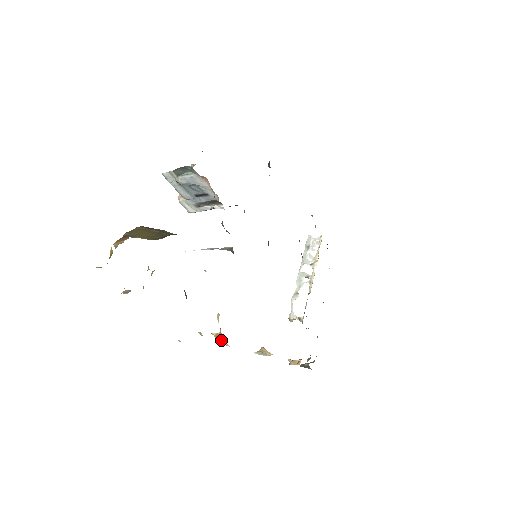
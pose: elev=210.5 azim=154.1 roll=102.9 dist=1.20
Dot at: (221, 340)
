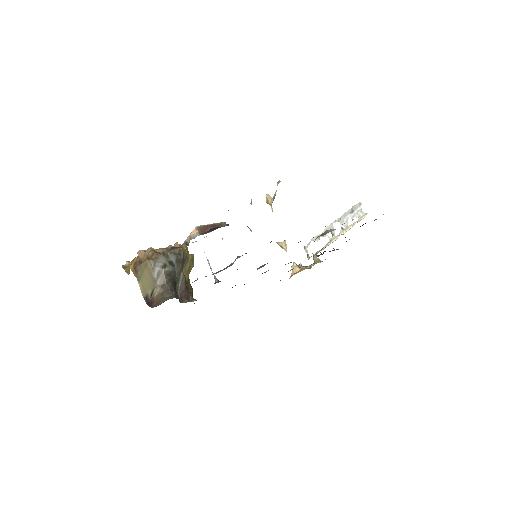
Dot at: (270, 205)
